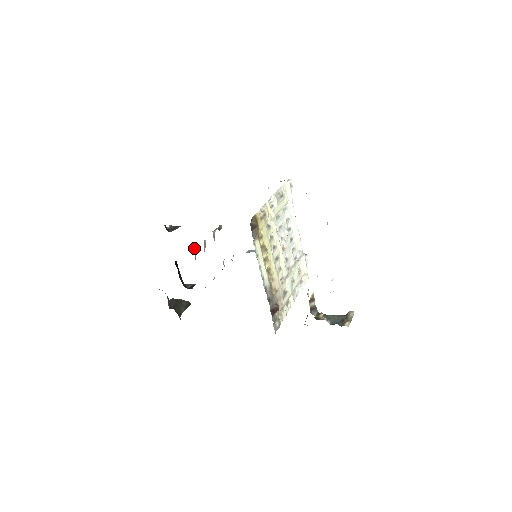
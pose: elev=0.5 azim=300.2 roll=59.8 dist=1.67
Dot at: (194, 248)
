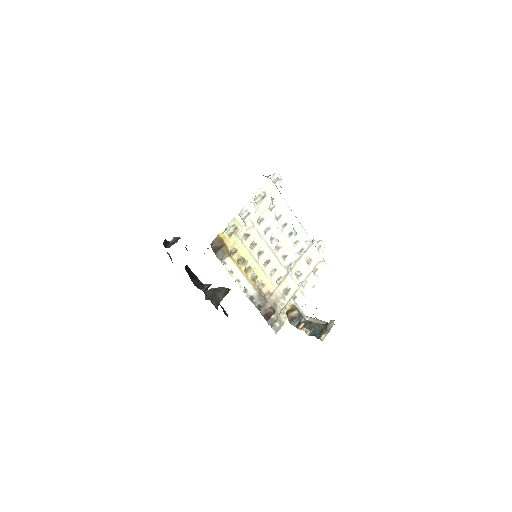
Dot at: occluded
